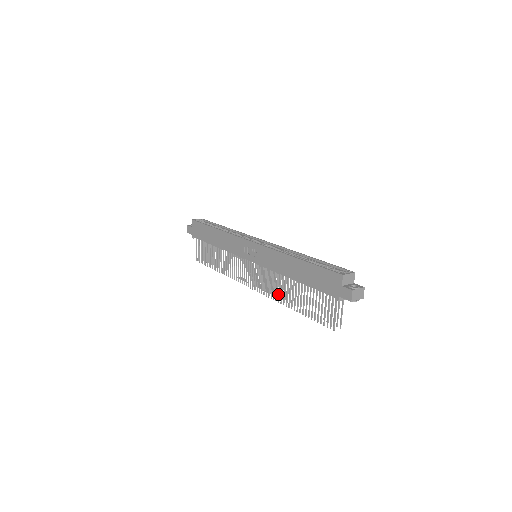
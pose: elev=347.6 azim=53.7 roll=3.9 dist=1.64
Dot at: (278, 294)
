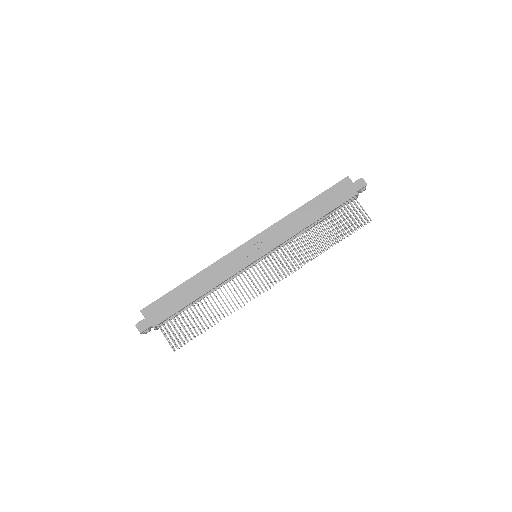
Dot at: (307, 253)
